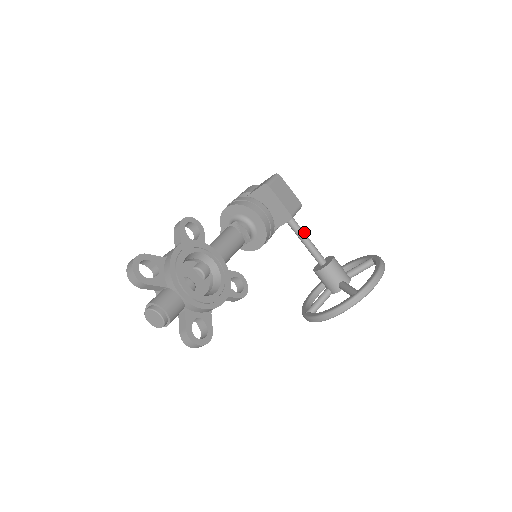
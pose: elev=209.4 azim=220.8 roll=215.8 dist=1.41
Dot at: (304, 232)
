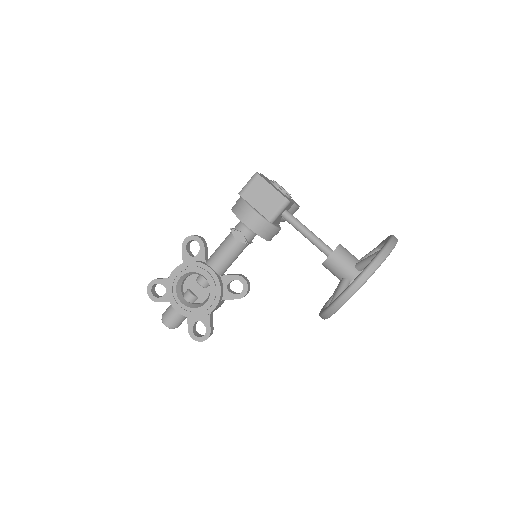
Dot at: (300, 225)
